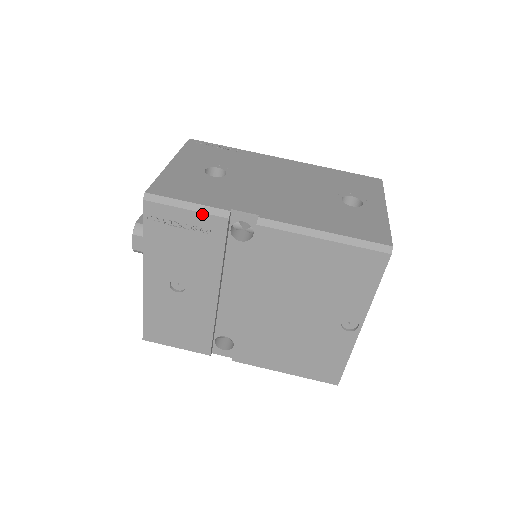
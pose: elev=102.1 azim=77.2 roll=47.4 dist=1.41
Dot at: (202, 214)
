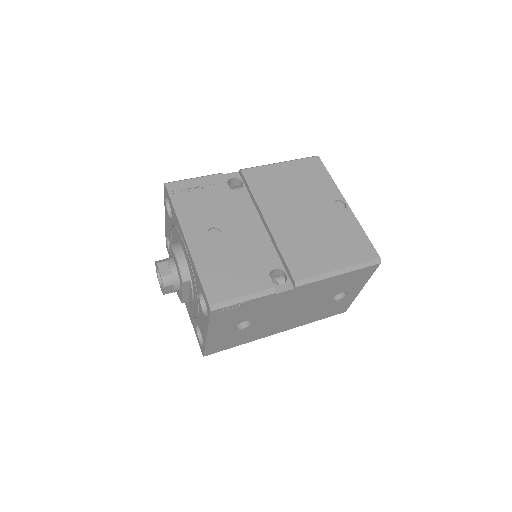
Dot at: (206, 177)
